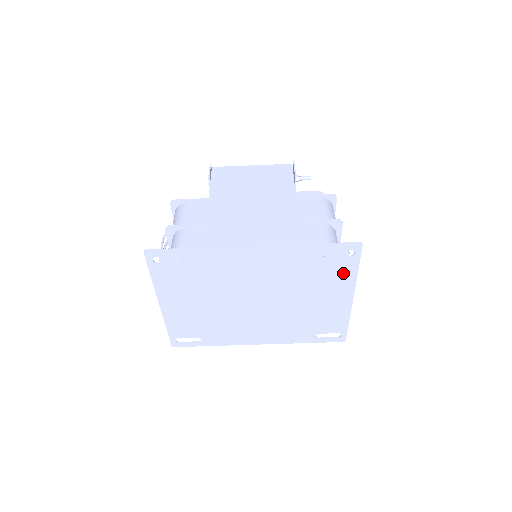
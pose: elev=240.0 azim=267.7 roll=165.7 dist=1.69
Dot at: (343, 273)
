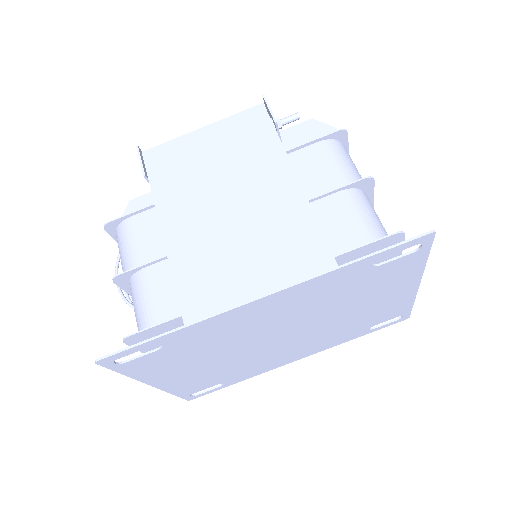
Dot at: (405, 270)
